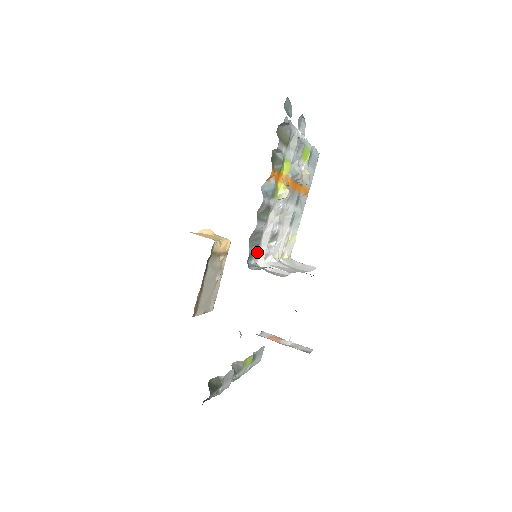
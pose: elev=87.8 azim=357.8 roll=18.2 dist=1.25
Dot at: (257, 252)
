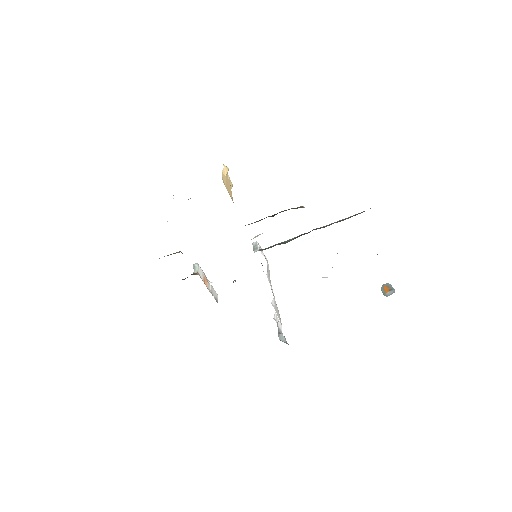
Dot at: occluded
